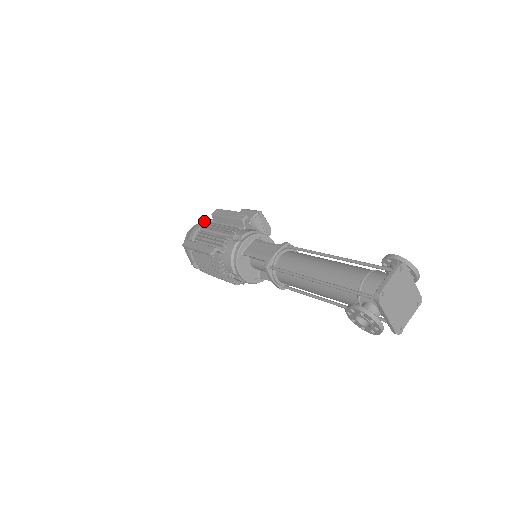
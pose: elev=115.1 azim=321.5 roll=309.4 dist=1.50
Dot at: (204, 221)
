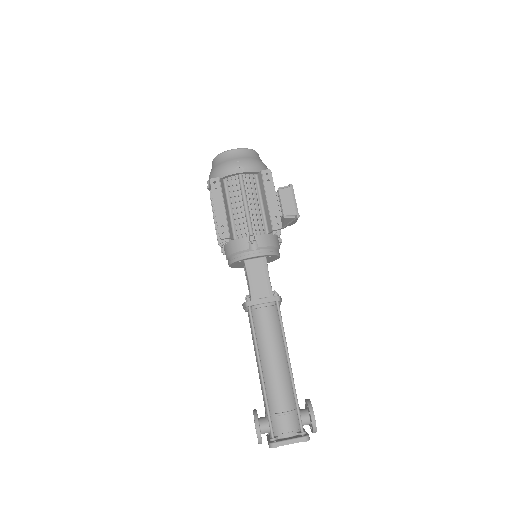
Dot at: (250, 169)
